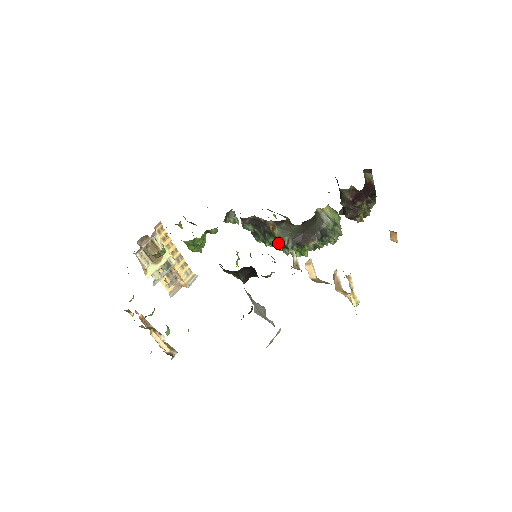
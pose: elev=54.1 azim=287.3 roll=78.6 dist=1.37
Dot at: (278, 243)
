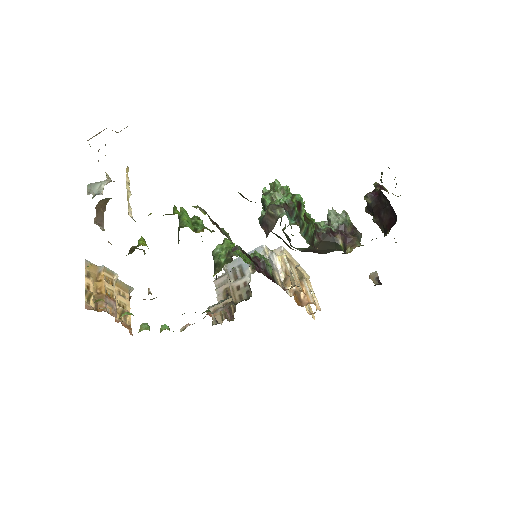
Dot at: occluded
